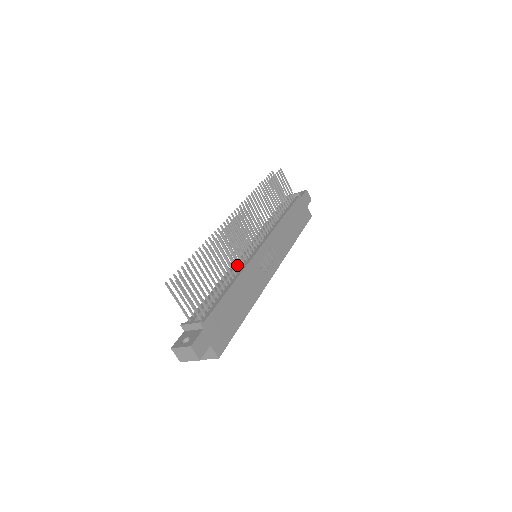
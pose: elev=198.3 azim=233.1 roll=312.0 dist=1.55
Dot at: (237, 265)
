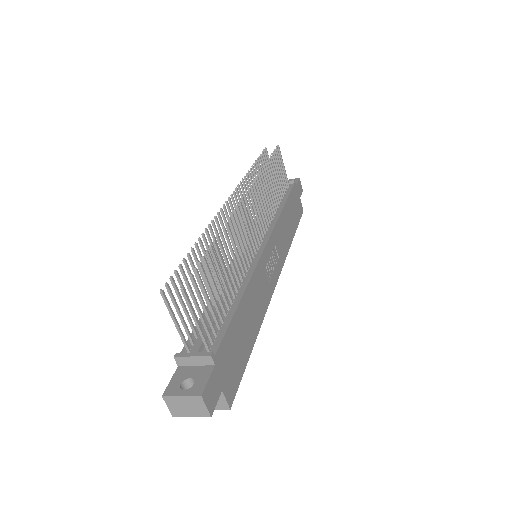
Dot at: occluded
